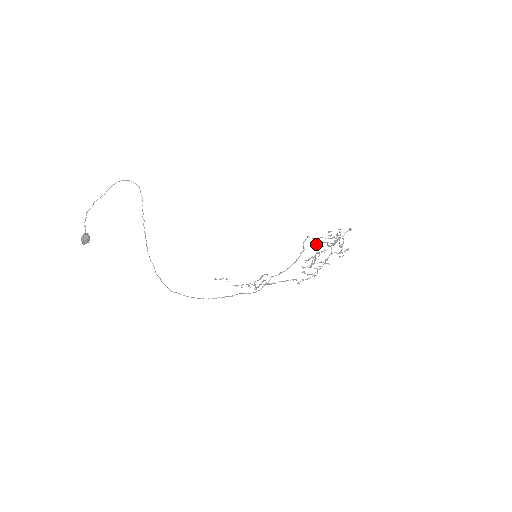
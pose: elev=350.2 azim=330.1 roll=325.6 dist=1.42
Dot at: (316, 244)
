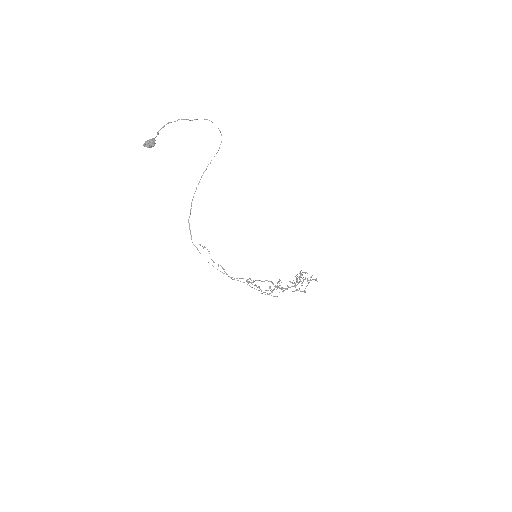
Dot at: (295, 276)
